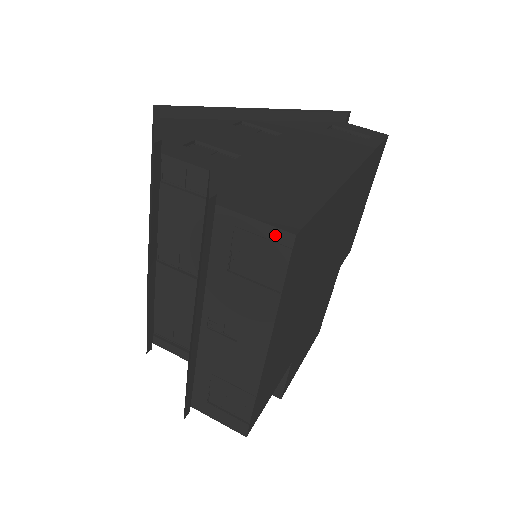
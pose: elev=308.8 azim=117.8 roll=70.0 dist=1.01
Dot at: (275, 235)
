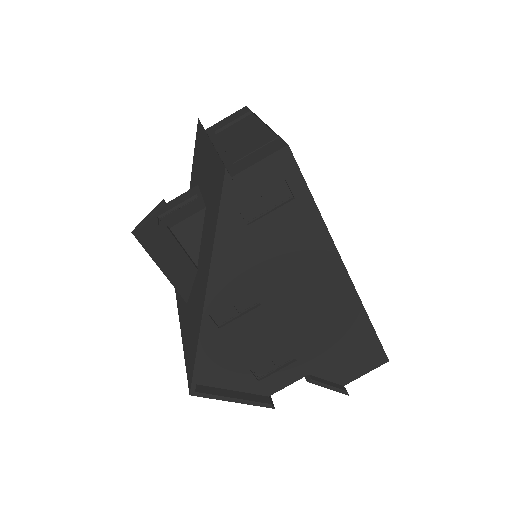
Dot at: (377, 364)
